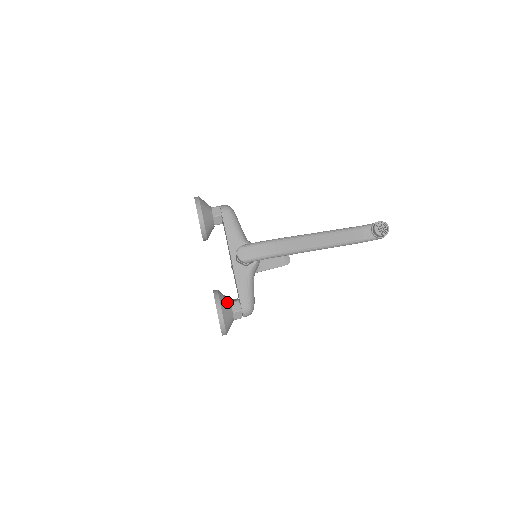
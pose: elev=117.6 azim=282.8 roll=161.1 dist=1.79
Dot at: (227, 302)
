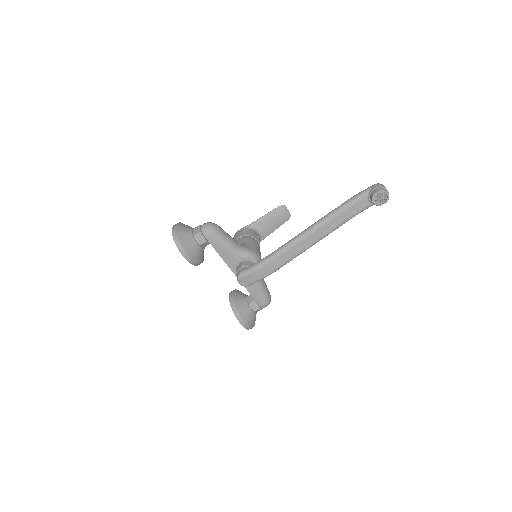
Dot at: (245, 308)
